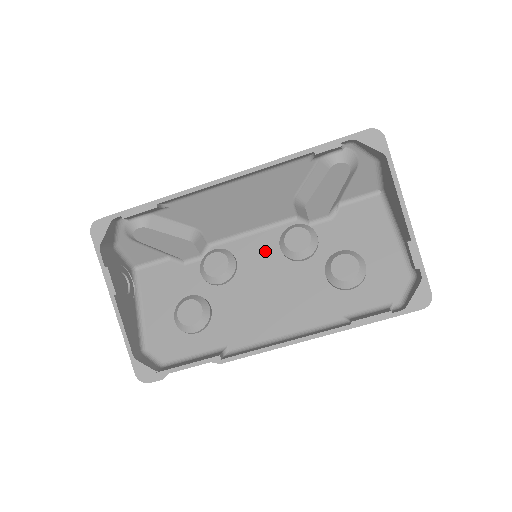
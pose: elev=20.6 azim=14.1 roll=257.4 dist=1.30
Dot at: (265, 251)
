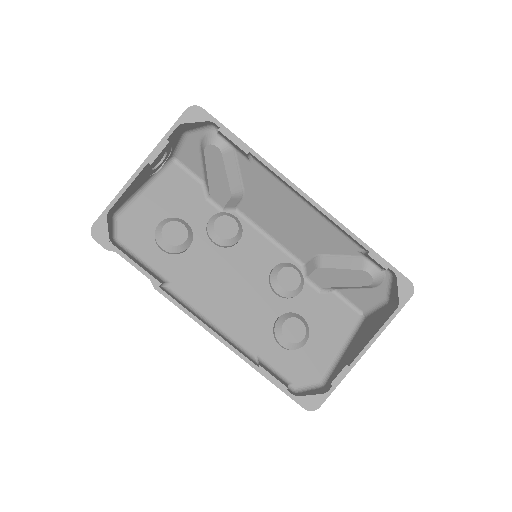
Dot at: (262, 258)
